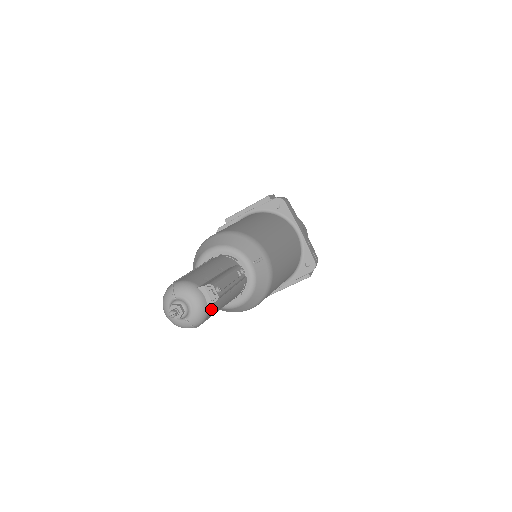
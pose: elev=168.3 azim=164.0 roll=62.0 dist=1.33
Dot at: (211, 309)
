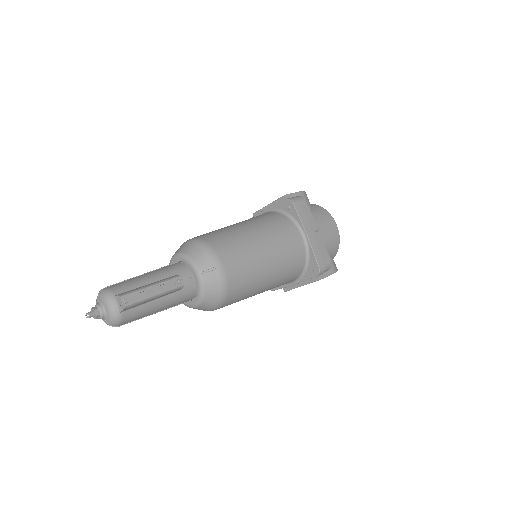
Dot at: (127, 314)
